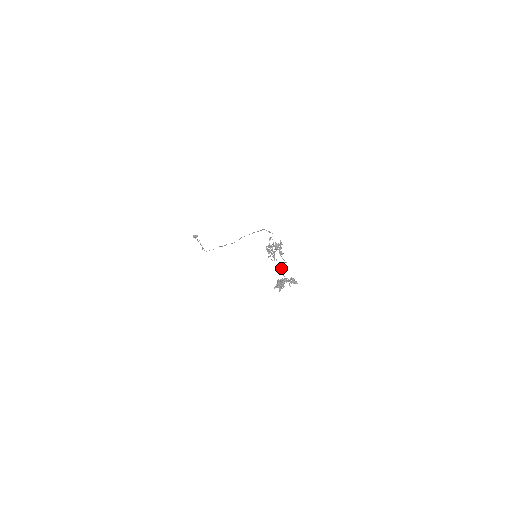
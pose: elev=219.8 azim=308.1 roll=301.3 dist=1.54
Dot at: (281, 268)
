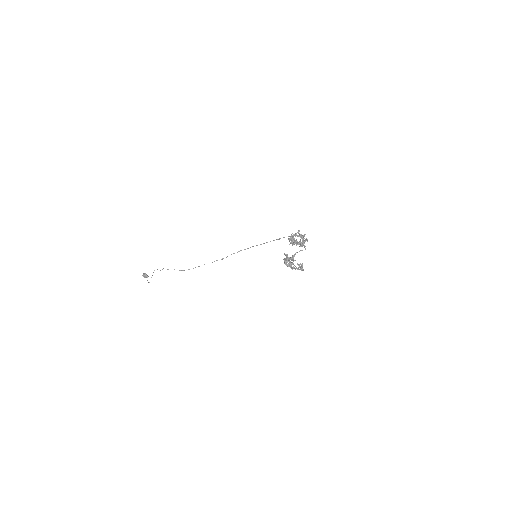
Dot at: (296, 252)
